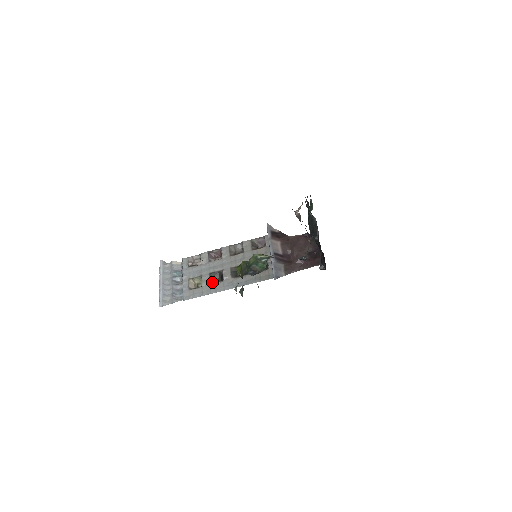
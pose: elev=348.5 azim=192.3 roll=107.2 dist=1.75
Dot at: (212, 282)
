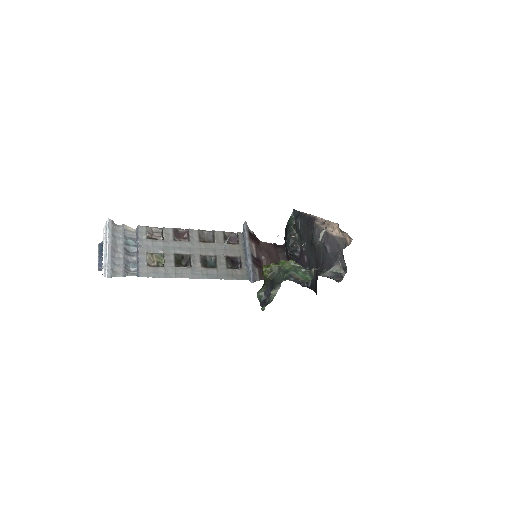
Dot at: (177, 265)
